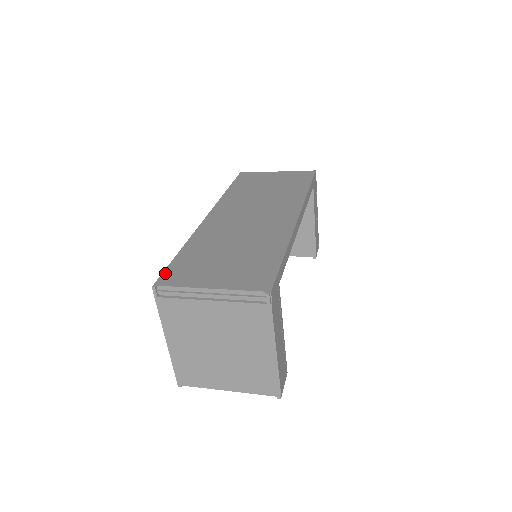
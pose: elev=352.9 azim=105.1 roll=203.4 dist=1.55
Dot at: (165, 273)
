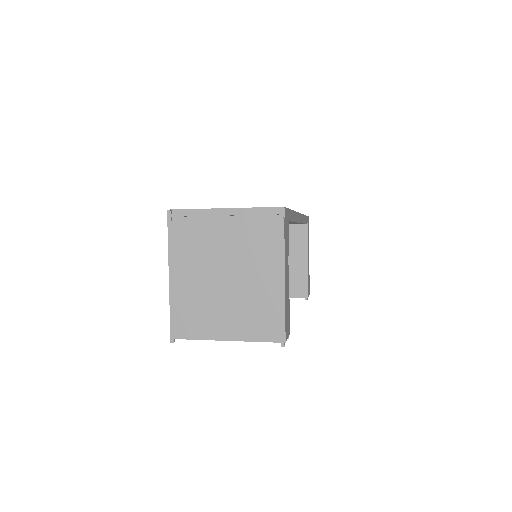
Dot at: occluded
